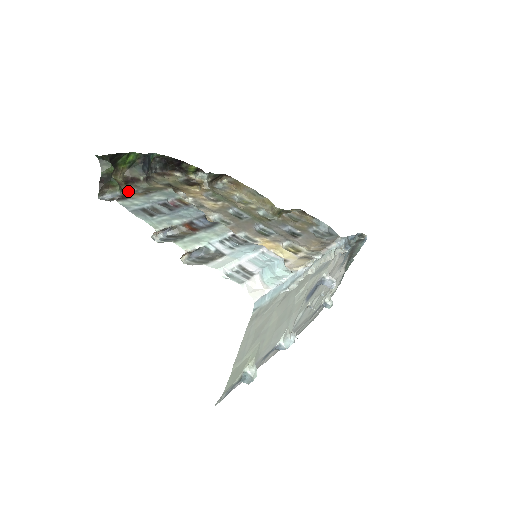
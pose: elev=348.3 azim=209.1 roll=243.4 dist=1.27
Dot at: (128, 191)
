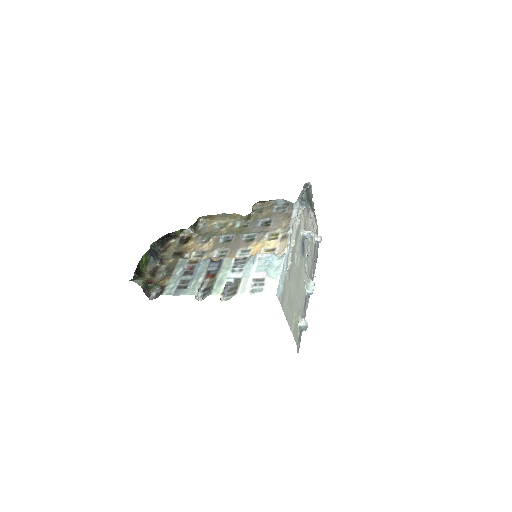
Dot at: (160, 282)
